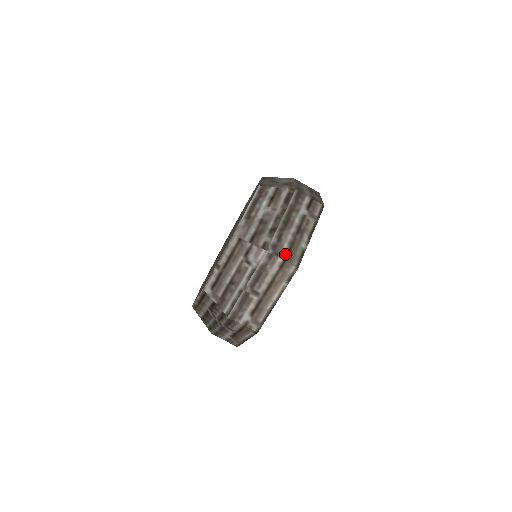
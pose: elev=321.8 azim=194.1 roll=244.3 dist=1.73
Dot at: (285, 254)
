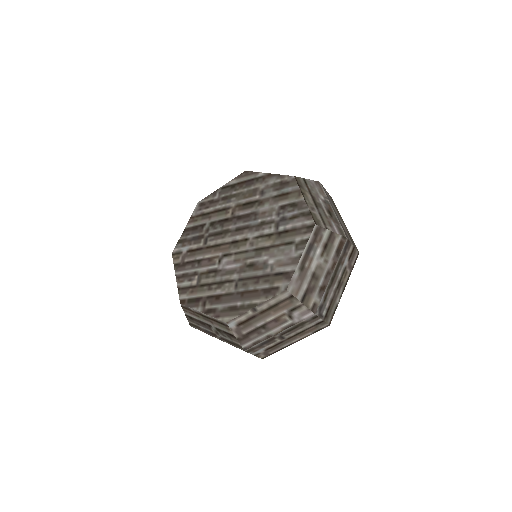
Dot at: (325, 314)
